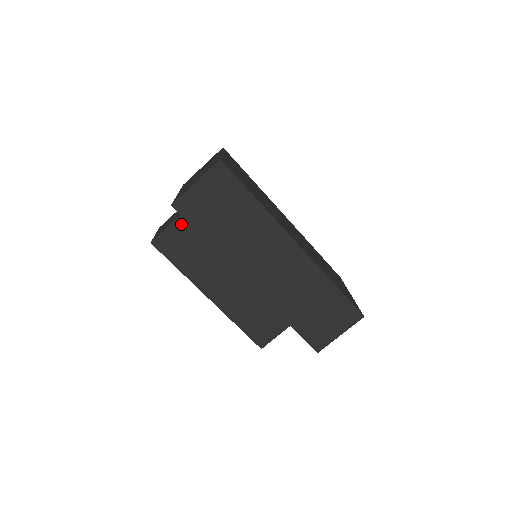
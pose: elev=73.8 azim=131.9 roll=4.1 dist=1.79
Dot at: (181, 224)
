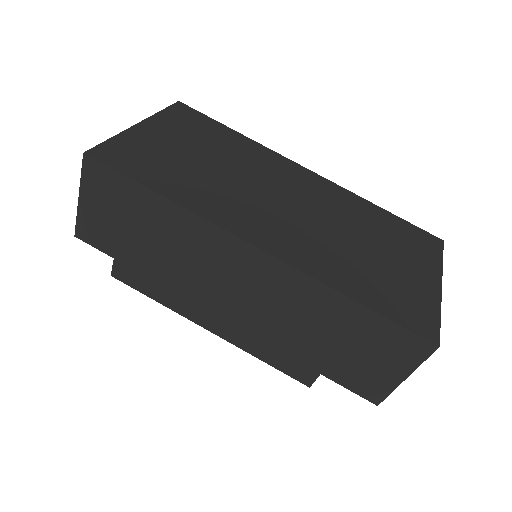
Dot at: occluded
